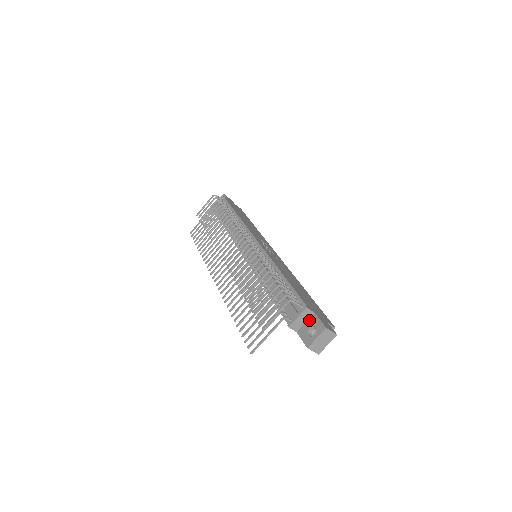
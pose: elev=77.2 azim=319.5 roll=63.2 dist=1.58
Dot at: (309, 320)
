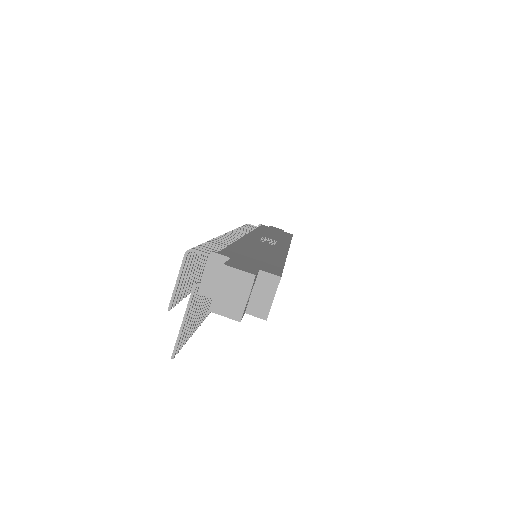
Dot at: occluded
